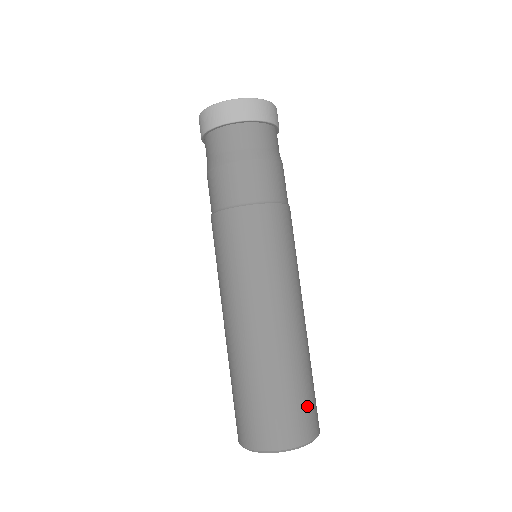
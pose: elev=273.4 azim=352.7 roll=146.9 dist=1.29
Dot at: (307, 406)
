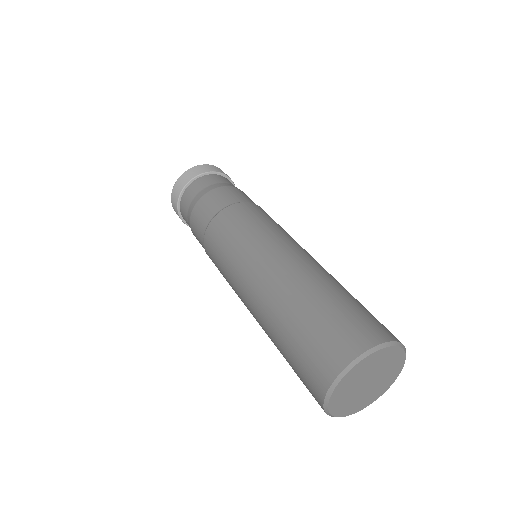
Dot at: (341, 321)
